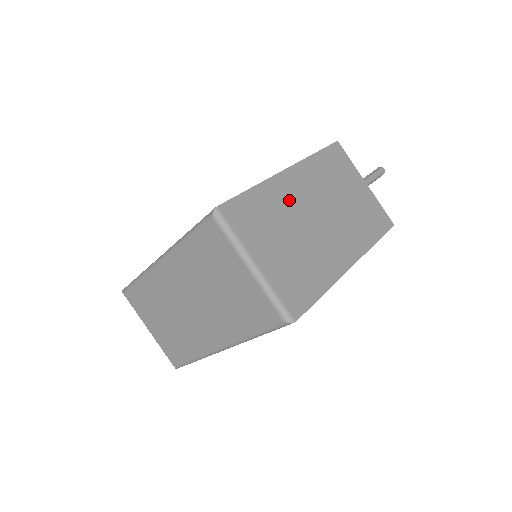
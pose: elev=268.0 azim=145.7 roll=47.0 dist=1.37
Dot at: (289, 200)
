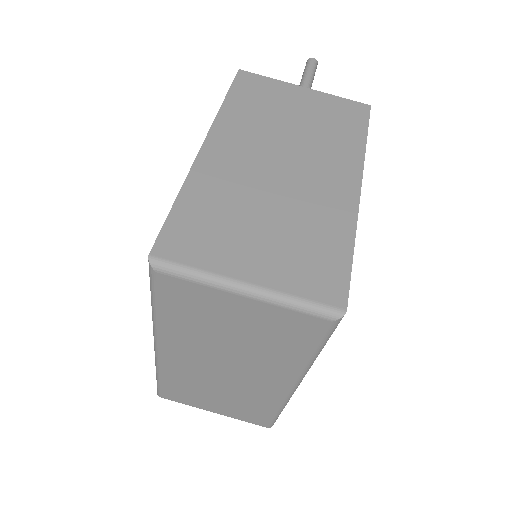
Dot at: (231, 176)
